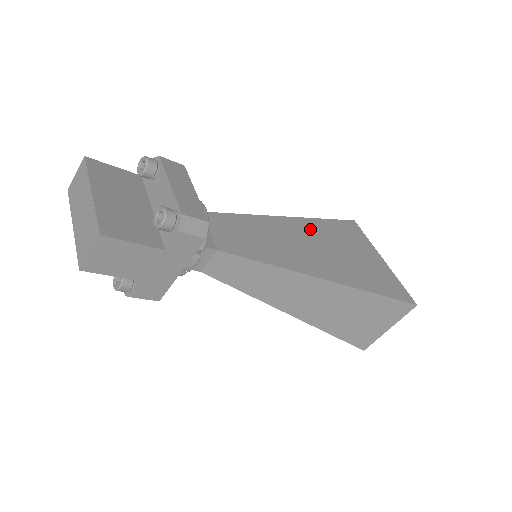
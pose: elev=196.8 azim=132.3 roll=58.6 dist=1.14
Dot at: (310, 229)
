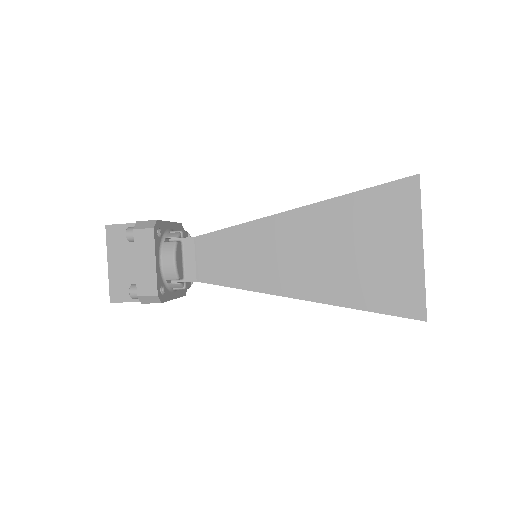
Dot at: (316, 222)
